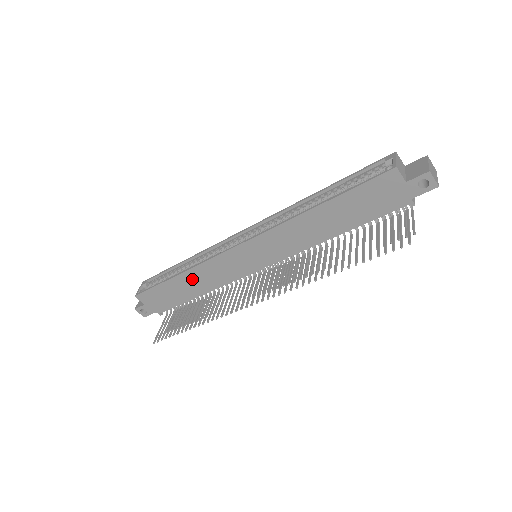
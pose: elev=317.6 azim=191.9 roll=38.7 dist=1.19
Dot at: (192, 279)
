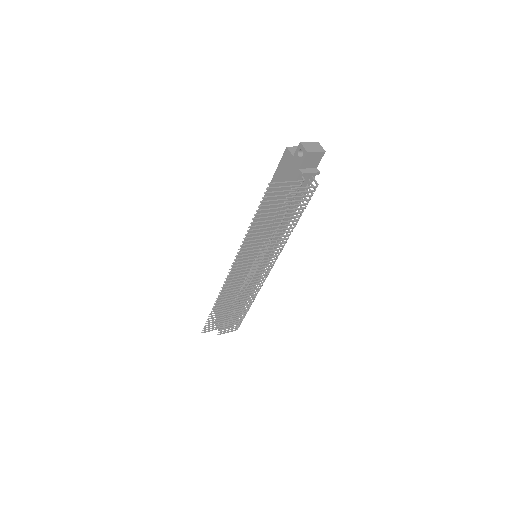
Dot at: occluded
